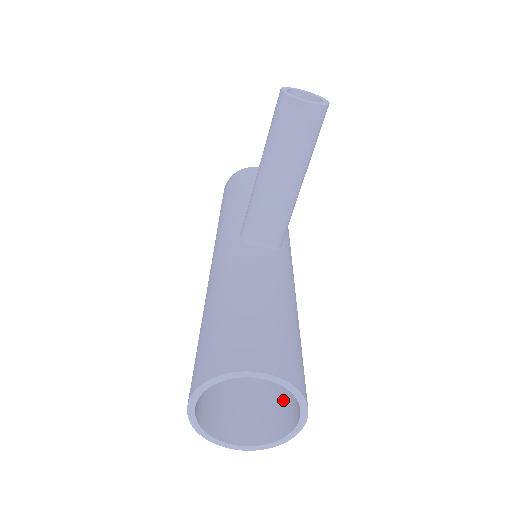
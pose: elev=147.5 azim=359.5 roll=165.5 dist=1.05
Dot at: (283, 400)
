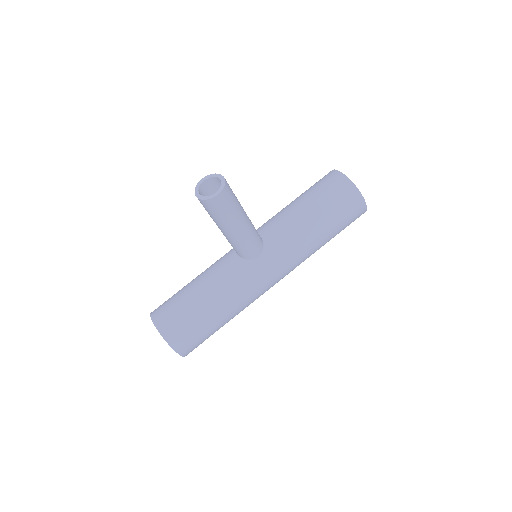
Dot at: occluded
